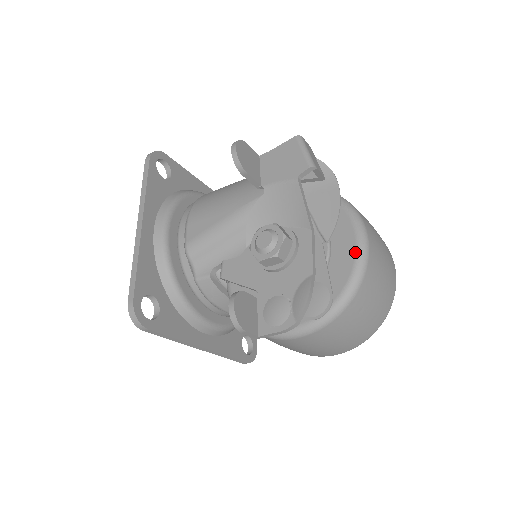
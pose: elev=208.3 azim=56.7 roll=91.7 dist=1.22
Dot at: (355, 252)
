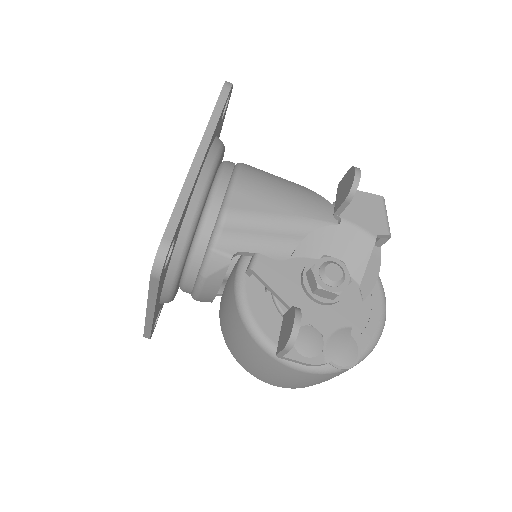
Dot at: (378, 325)
